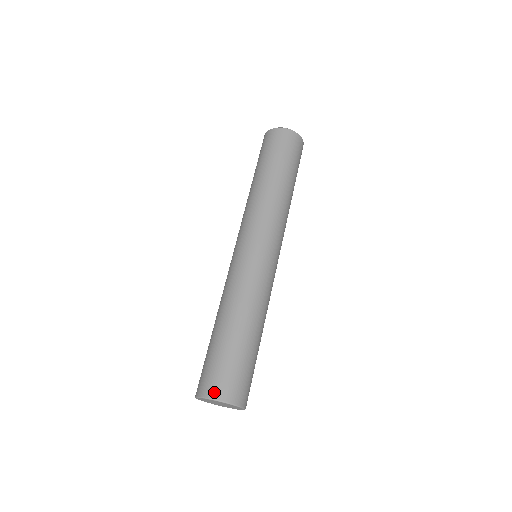
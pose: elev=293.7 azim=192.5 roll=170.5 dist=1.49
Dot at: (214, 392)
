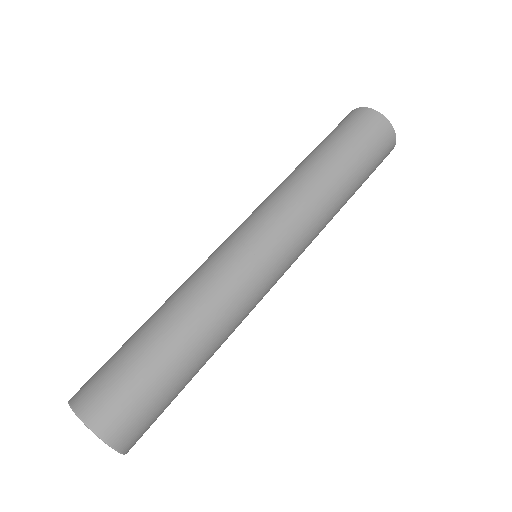
Dot at: (103, 424)
